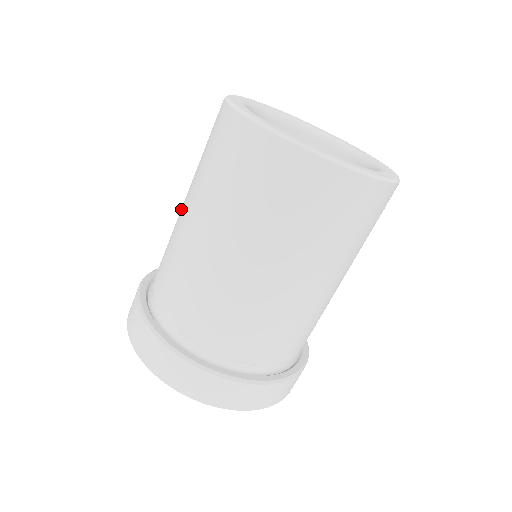
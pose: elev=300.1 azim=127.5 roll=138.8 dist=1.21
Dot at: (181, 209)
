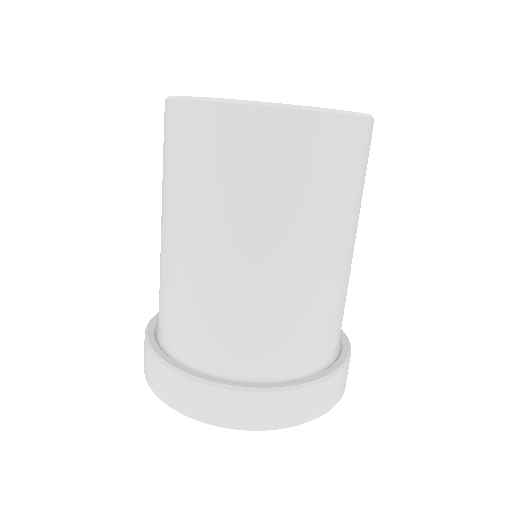
Dot at: occluded
